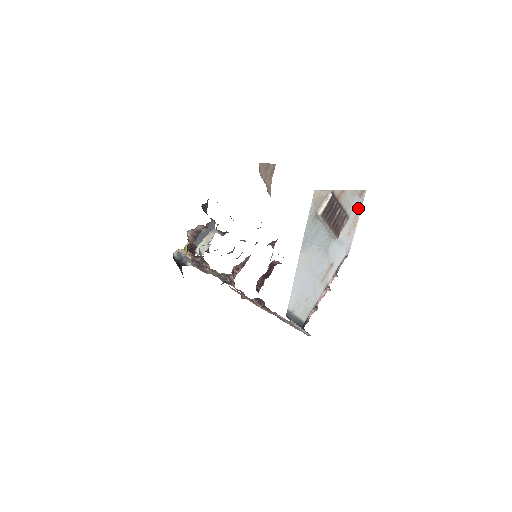
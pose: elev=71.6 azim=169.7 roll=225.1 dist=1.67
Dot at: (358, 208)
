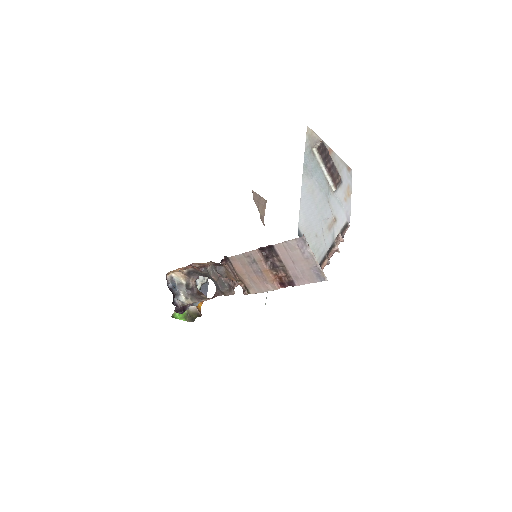
Dot at: (349, 180)
